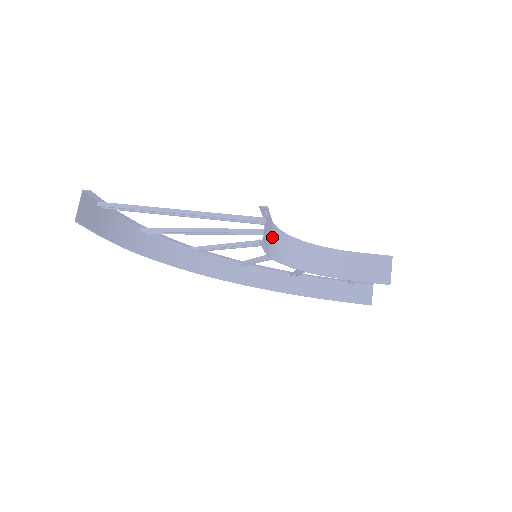
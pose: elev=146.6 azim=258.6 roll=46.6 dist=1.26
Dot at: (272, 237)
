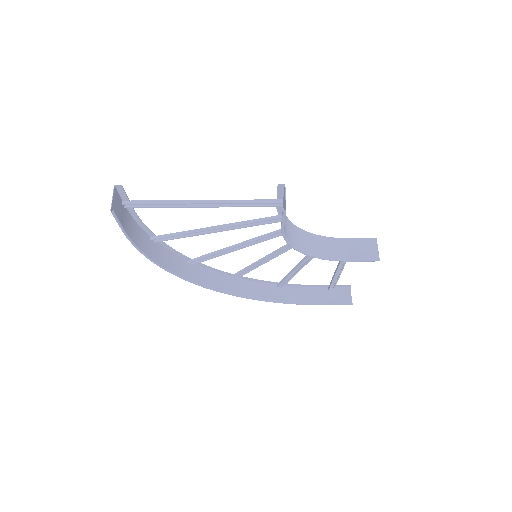
Dot at: occluded
